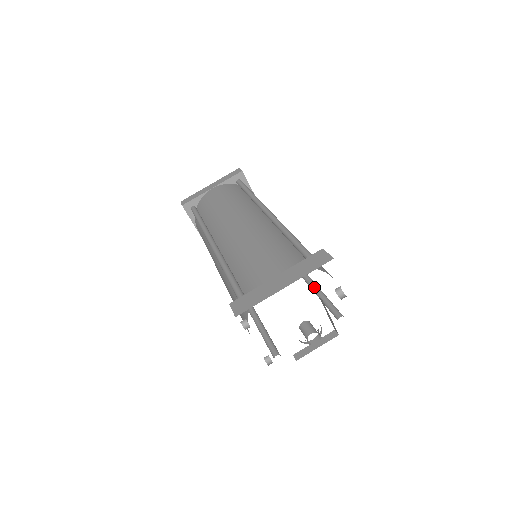
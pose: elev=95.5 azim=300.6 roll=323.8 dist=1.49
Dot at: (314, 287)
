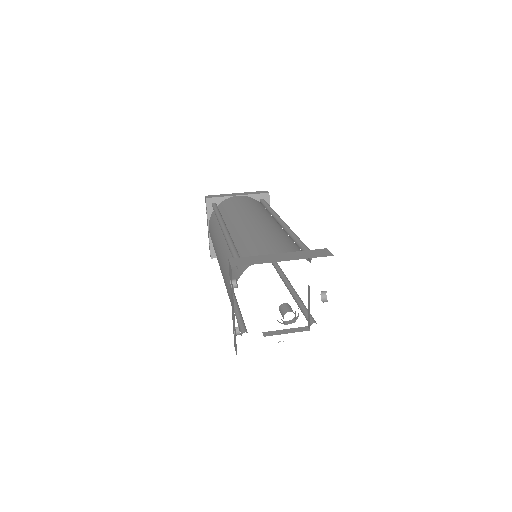
Dot at: (298, 298)
